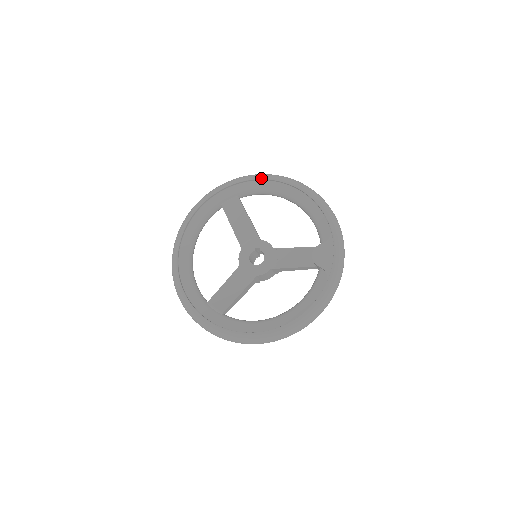
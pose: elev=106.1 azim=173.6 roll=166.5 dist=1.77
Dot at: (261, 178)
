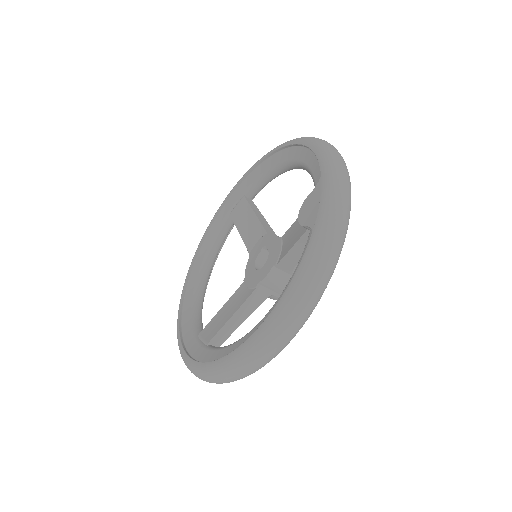
Dot at: (260, 160)
